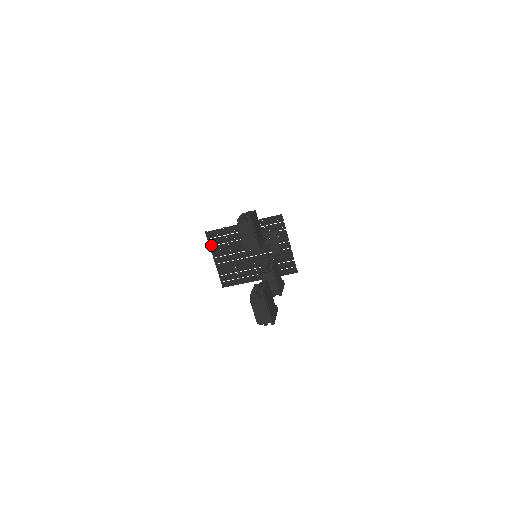
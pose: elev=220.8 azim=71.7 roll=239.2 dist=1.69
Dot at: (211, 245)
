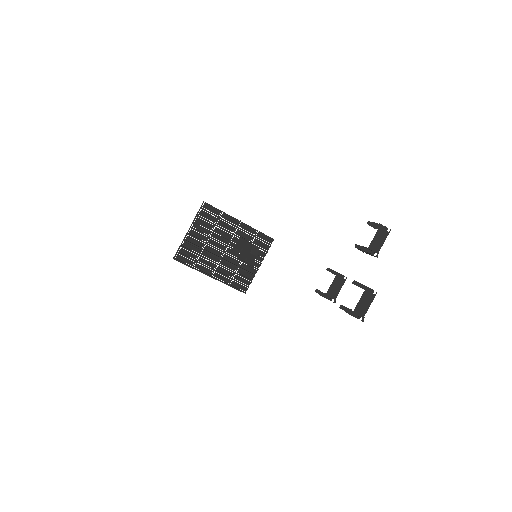
Dot at: (198, 216)
